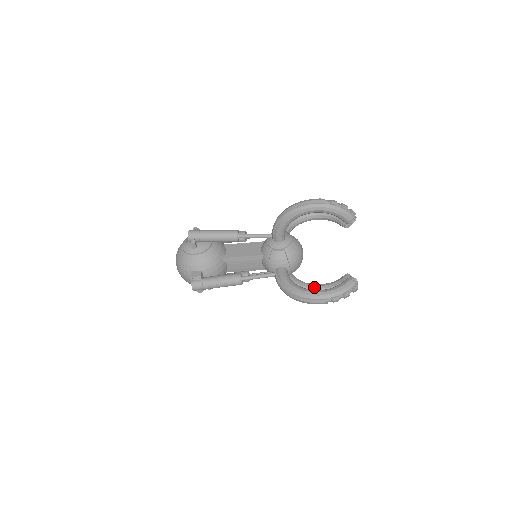
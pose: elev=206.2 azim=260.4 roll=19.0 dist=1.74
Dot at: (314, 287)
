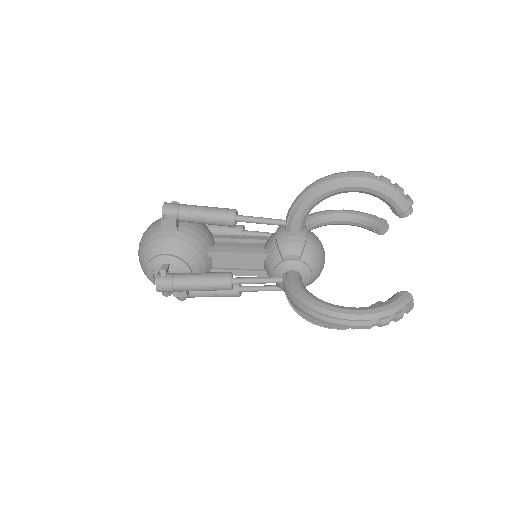
Dot at: (333, 223)
